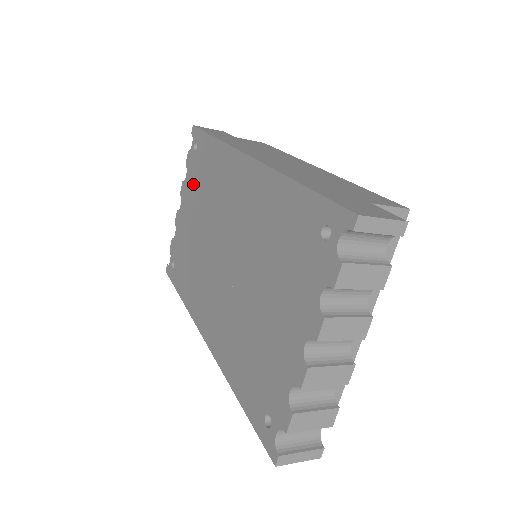
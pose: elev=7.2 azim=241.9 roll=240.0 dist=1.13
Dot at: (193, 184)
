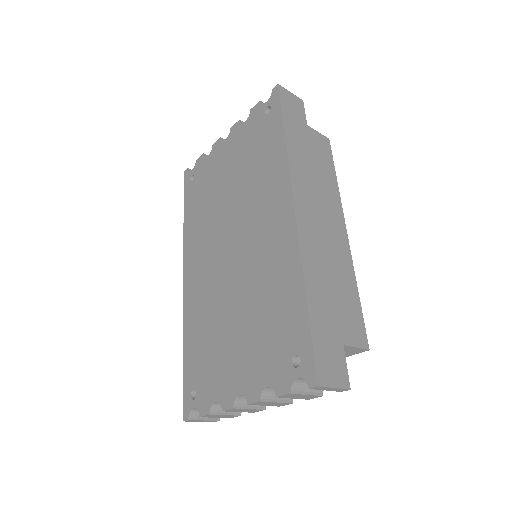
Dot at: (245, 143)
